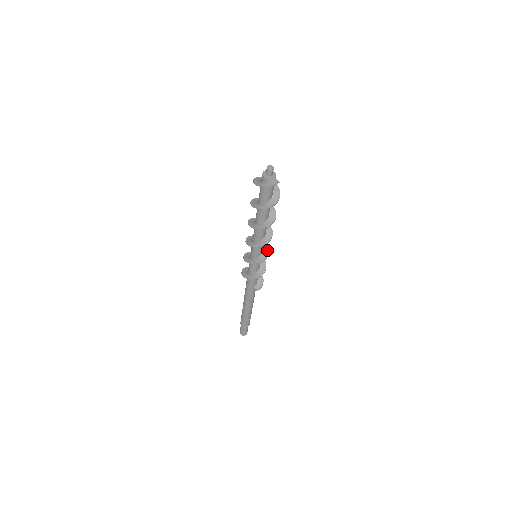
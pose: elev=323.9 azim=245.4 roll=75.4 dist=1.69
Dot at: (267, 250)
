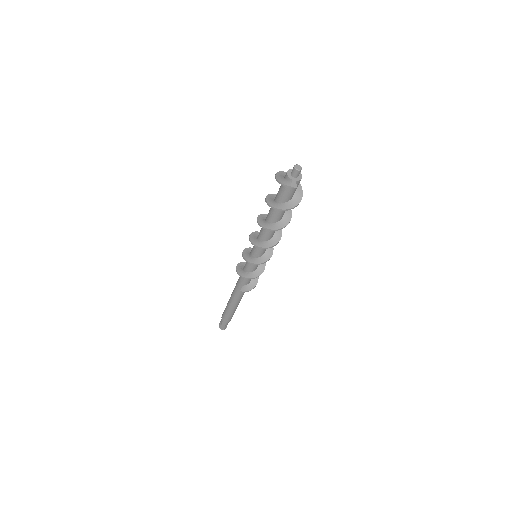
Dot at: (268, 257)
